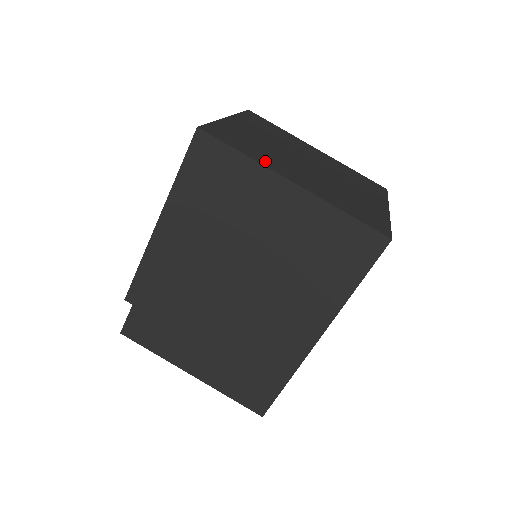
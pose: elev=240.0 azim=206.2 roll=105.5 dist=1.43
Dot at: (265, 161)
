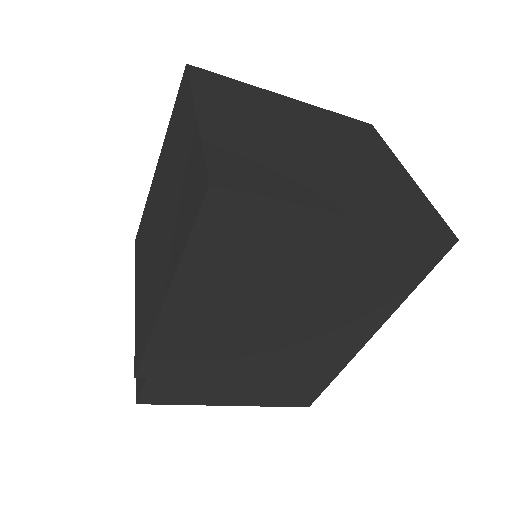
Dot at: (302, 194)
